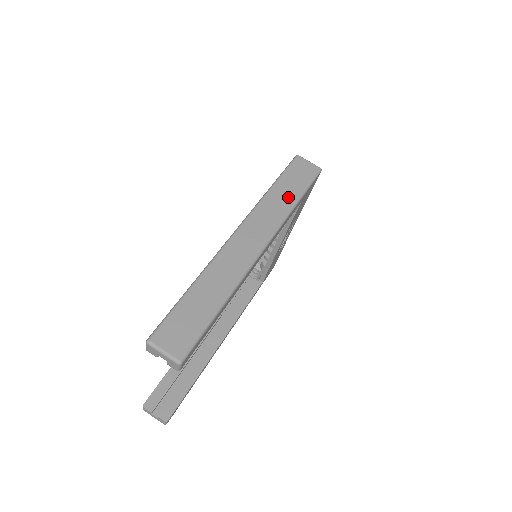
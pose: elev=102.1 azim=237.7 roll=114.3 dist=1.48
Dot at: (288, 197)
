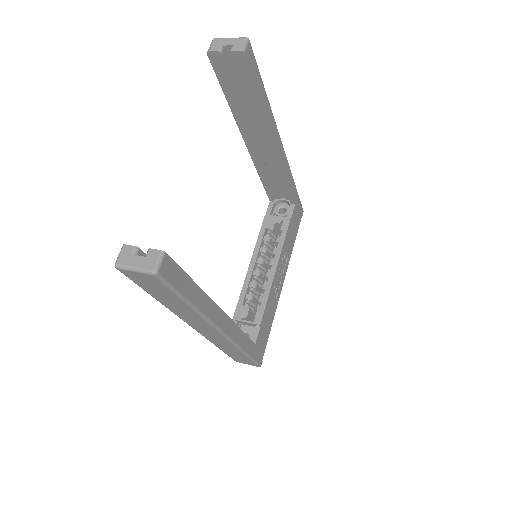
Dot at: occluded
